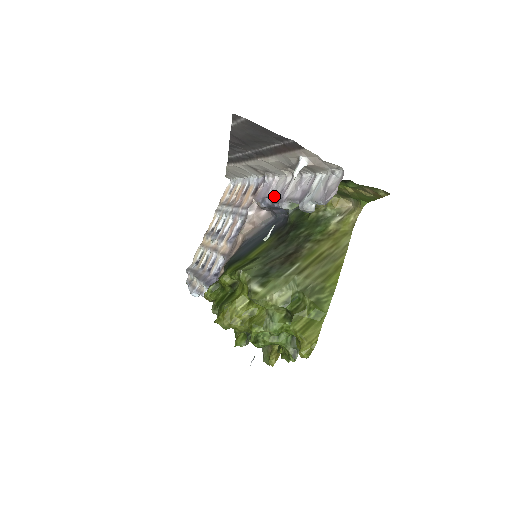
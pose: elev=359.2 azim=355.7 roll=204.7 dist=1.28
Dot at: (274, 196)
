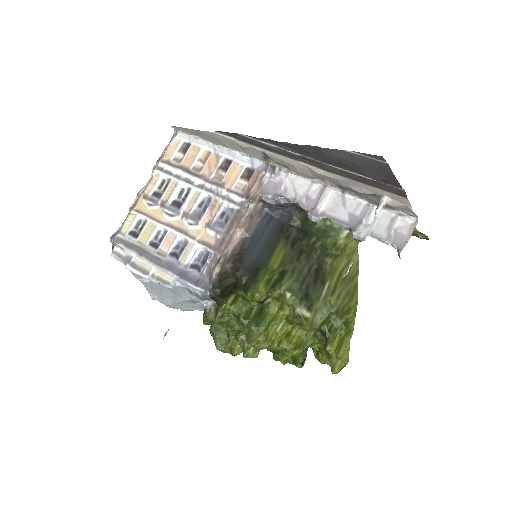
Dot at: (293, 199)
